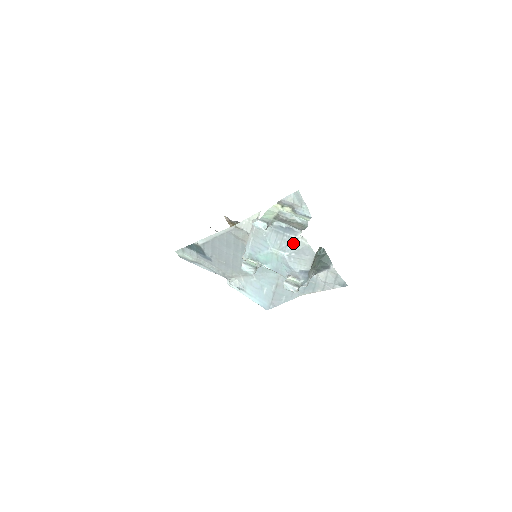
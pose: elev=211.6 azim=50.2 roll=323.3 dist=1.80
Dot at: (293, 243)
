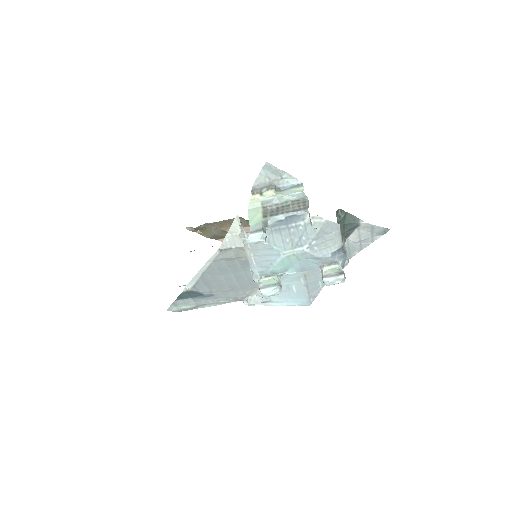
Dot at: (306, 230)
